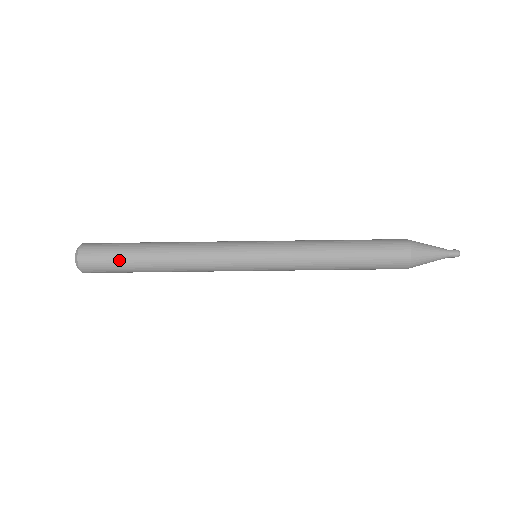
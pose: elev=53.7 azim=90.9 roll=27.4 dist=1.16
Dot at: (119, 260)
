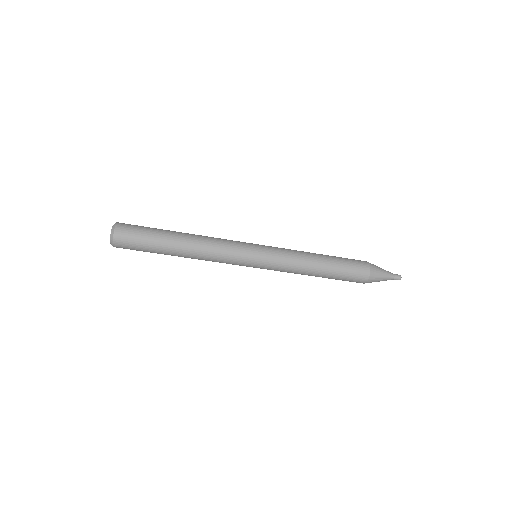
Dot at: (149, 242)
